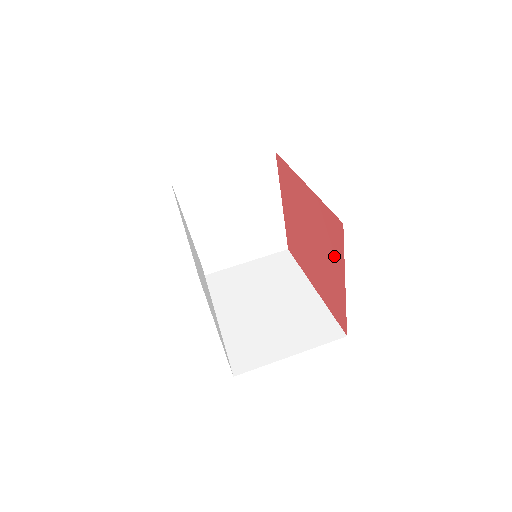
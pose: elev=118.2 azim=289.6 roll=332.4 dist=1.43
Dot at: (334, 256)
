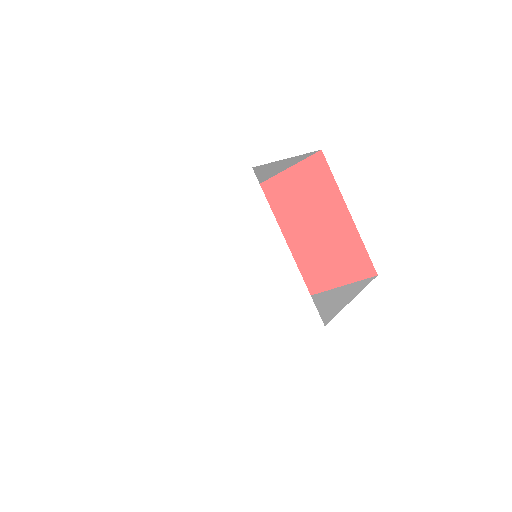
Dot at: (324, 203)
